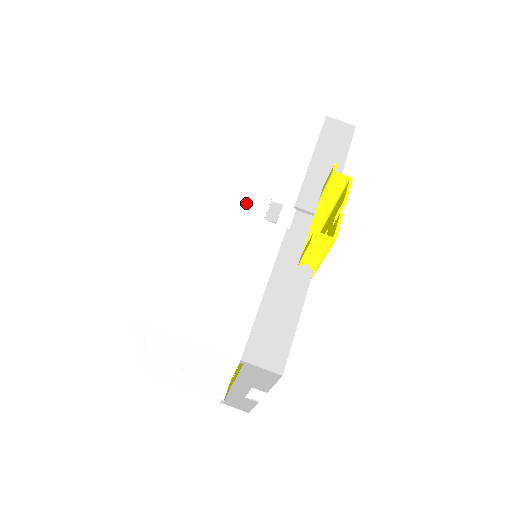
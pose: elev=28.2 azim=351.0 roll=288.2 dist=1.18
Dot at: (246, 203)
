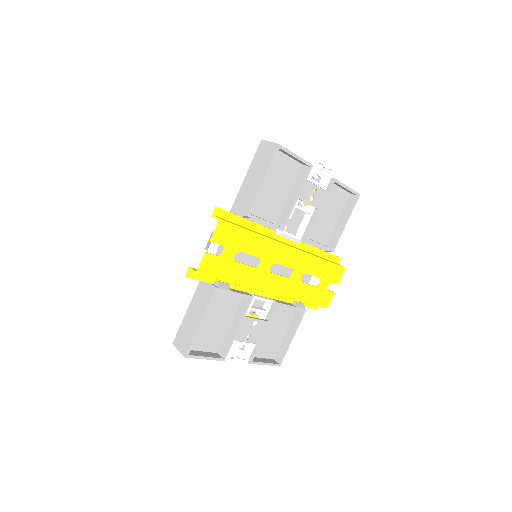
Dot at: (198, 235)
